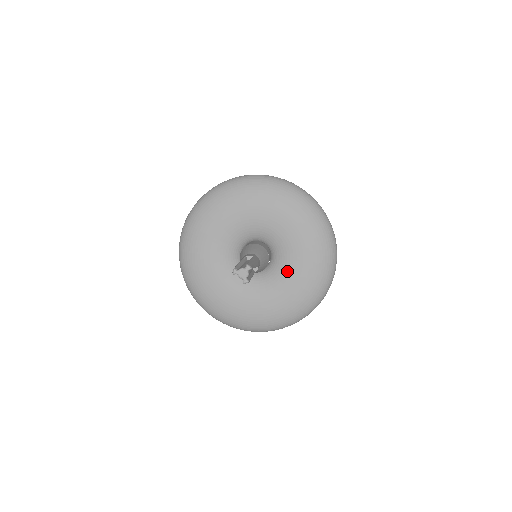
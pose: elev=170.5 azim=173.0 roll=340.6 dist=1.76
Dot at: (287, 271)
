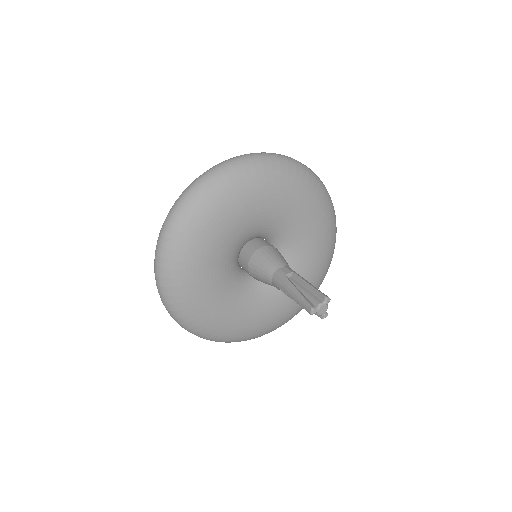
Dot at: (298, 262)
